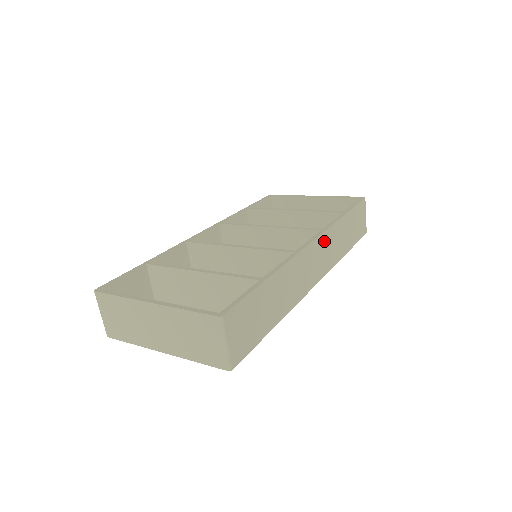
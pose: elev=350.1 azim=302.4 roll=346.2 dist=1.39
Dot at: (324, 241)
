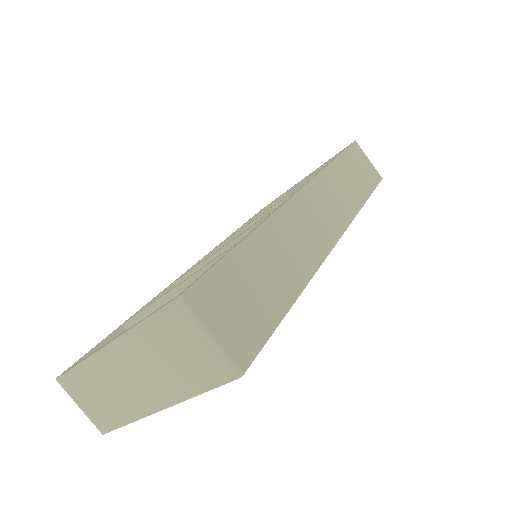
Dot at: (320, 189)
